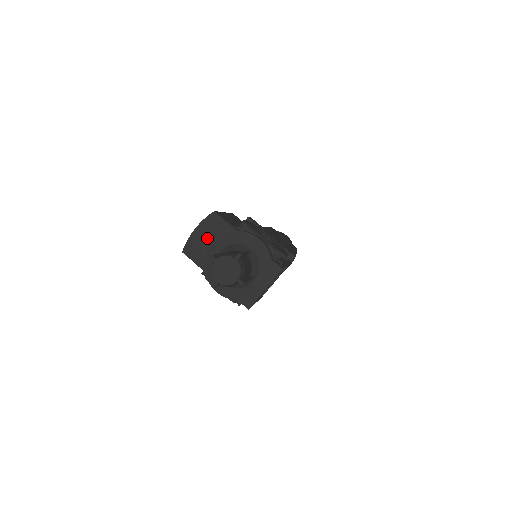
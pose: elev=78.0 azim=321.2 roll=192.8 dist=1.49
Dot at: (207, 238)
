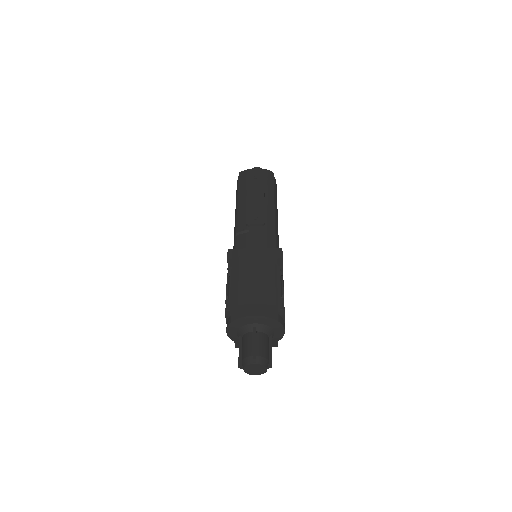
Dot at: (255, 312)
